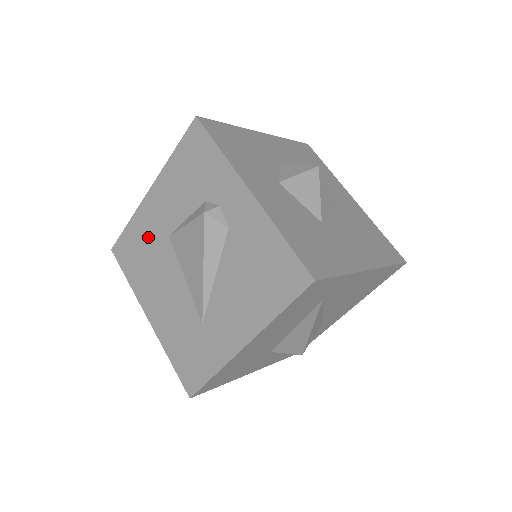
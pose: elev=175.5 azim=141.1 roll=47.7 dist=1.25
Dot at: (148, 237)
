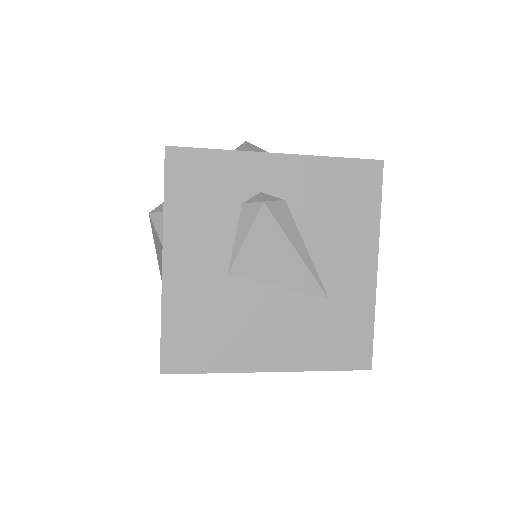
Dot at: (202, 303)
